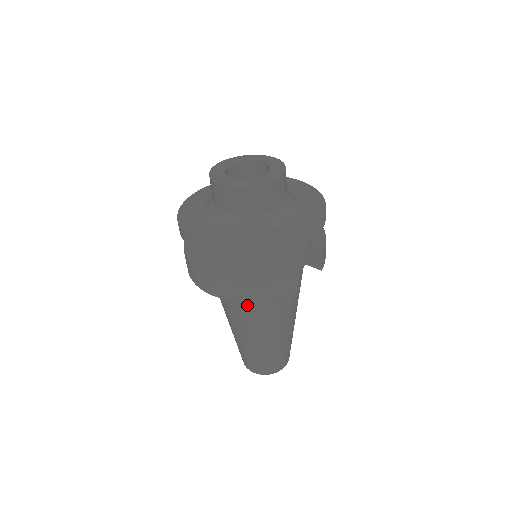
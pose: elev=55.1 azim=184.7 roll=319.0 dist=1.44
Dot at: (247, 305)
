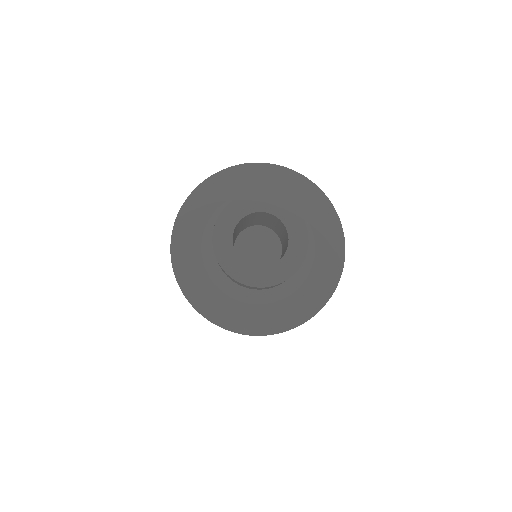
Dot at: occluded
